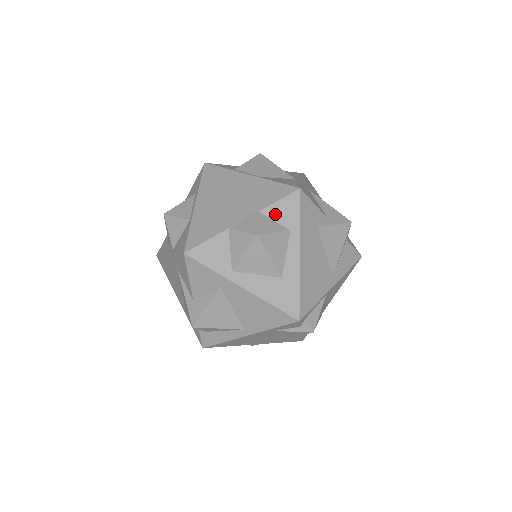
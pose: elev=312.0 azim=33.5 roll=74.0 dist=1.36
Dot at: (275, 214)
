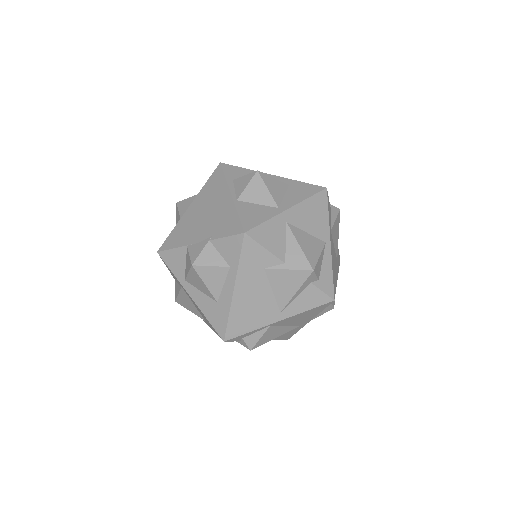
Dot at: (221, 248)
